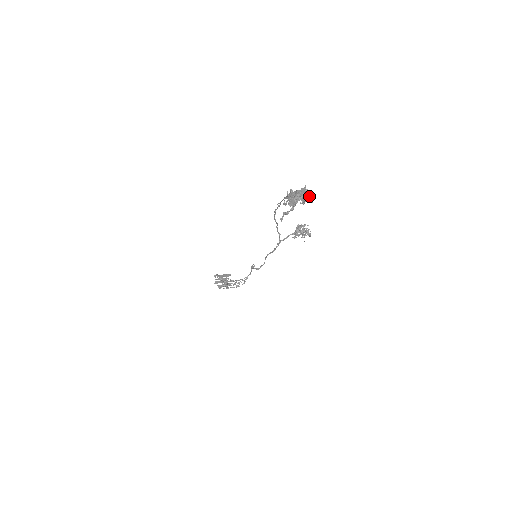
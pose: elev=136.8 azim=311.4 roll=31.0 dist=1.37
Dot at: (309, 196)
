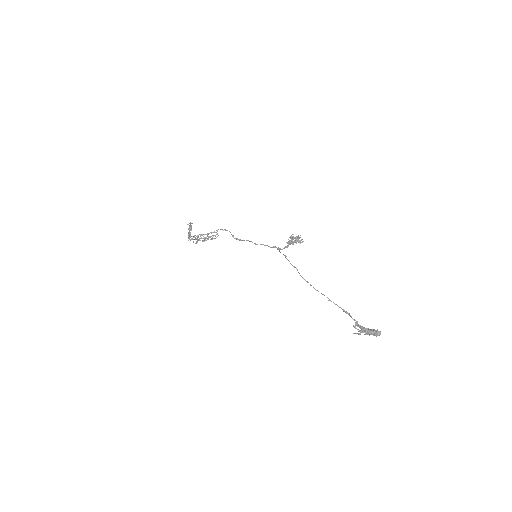
Dot at: (379, 334)
